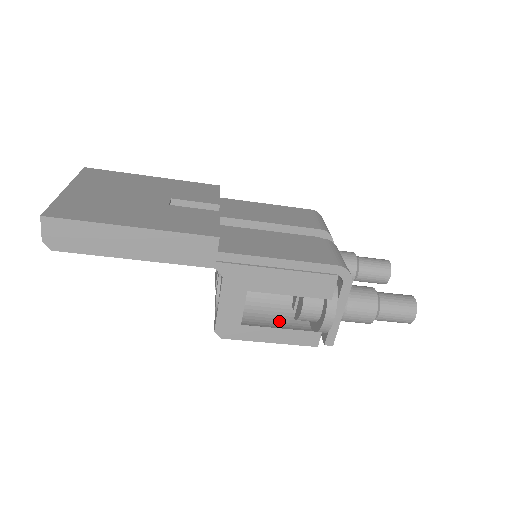
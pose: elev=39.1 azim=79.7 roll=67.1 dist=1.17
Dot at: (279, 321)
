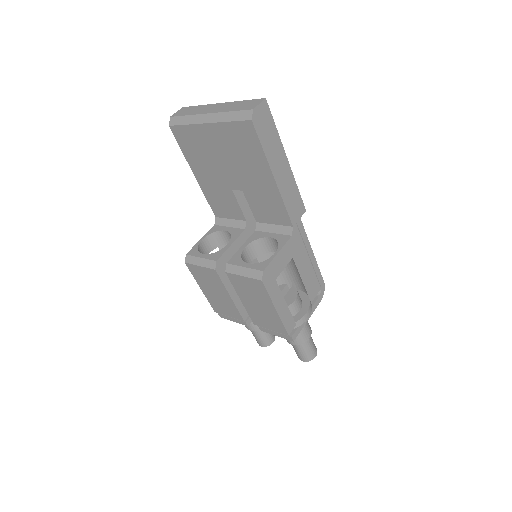
Dot at: occluded
